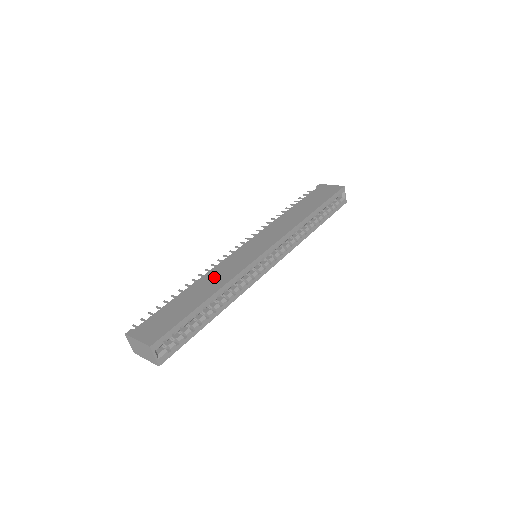
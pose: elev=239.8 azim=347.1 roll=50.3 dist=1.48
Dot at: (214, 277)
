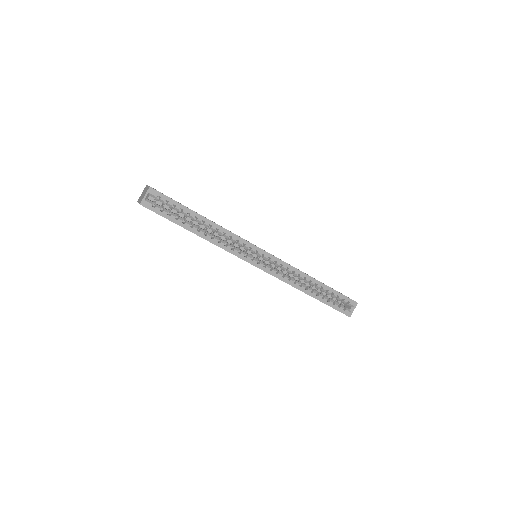
Dot at: occluded
